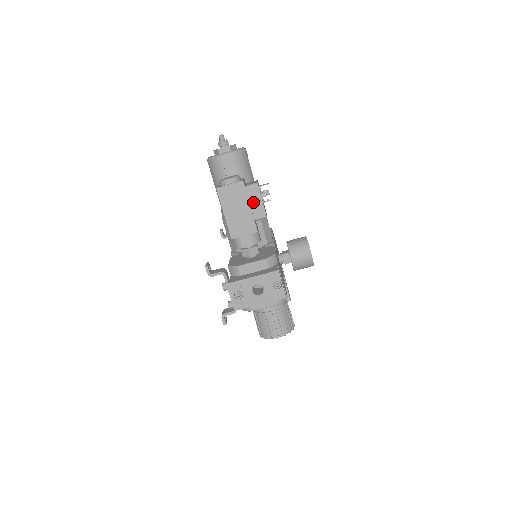
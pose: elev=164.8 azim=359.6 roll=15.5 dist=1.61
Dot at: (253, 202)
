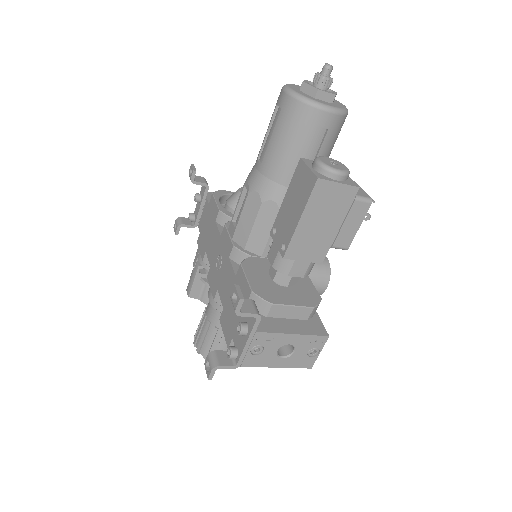
Dot at: (348, 223)
